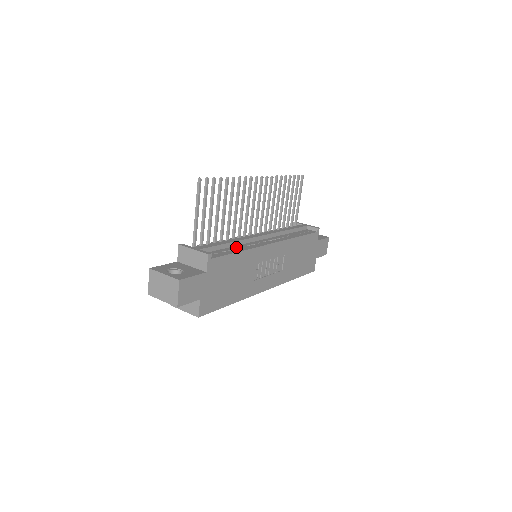
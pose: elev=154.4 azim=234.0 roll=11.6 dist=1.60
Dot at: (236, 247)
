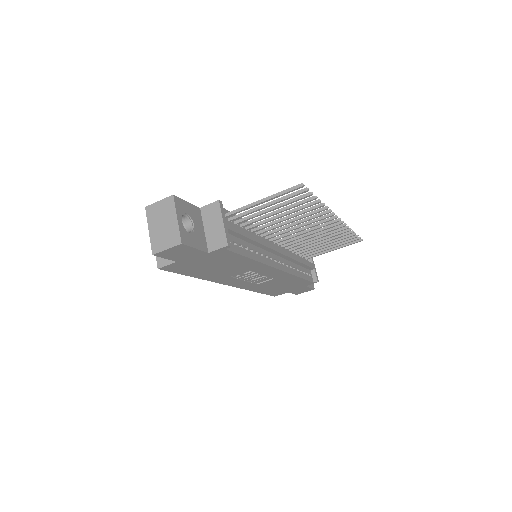
Dot at: (253, 248)
